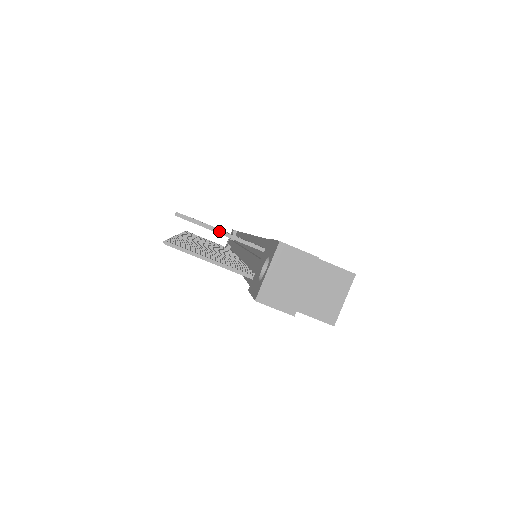
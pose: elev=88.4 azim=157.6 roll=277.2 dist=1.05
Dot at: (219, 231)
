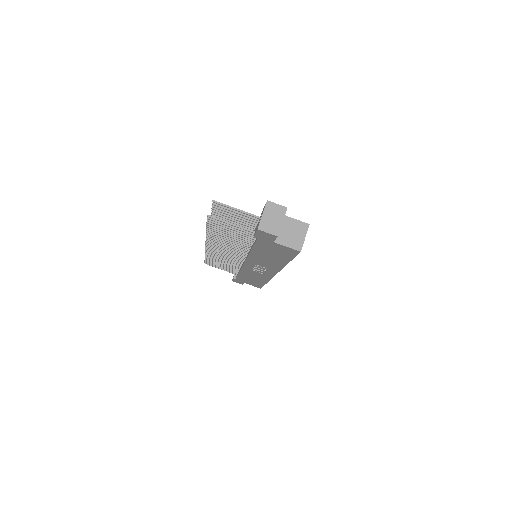
Dot at: (236, 209)
